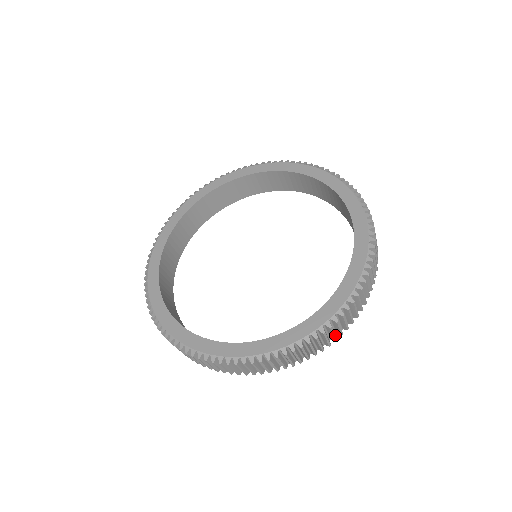
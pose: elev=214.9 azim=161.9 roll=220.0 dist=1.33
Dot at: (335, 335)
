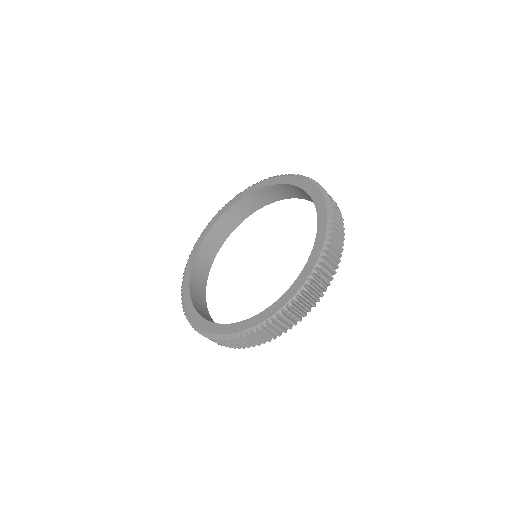
Dot at: (244, 344)
